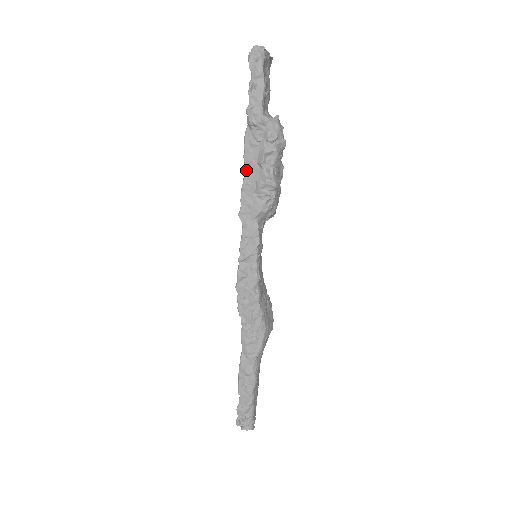
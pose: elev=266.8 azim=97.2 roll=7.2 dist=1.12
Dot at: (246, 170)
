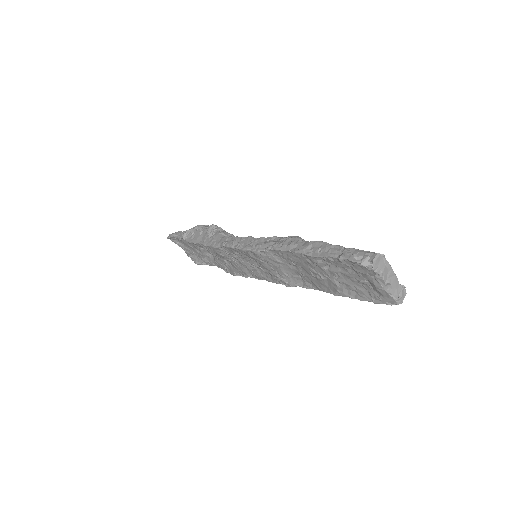
Dot at: (199, 242)
